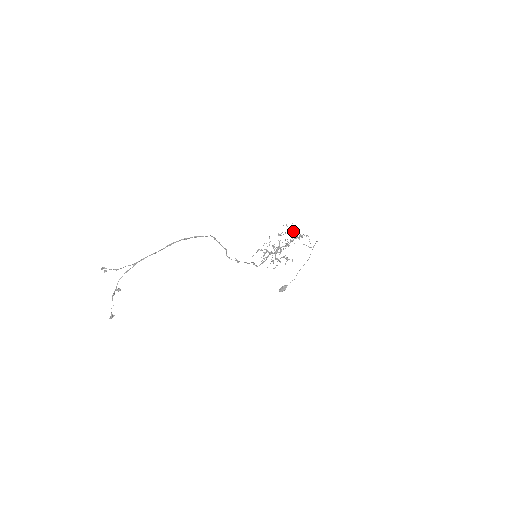
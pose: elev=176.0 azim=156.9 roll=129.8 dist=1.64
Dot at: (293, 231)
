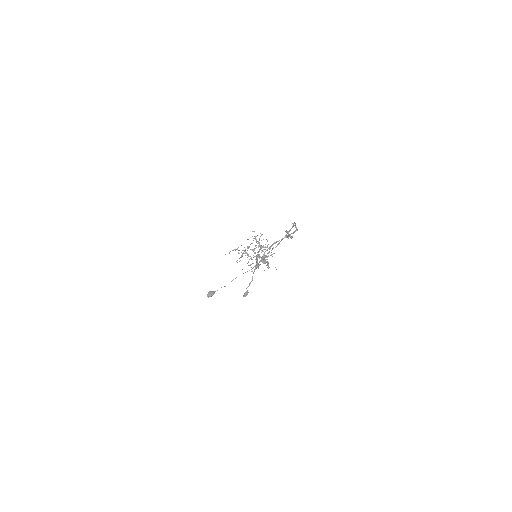
Dot at: occluded
